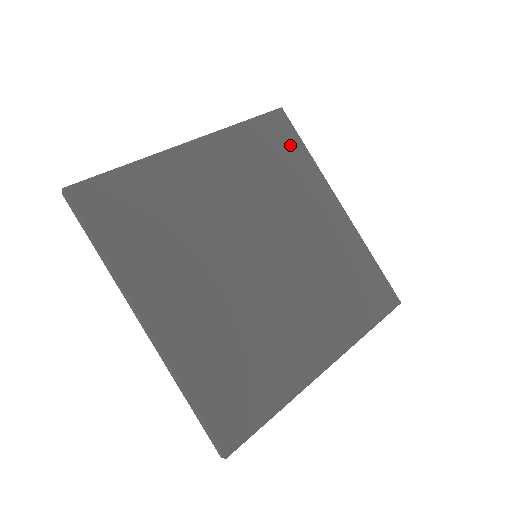
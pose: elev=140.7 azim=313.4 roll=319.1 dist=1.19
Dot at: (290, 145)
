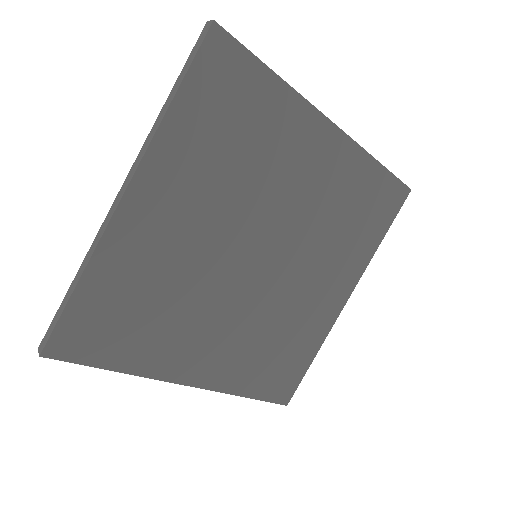
Dot at: (248, 84)
